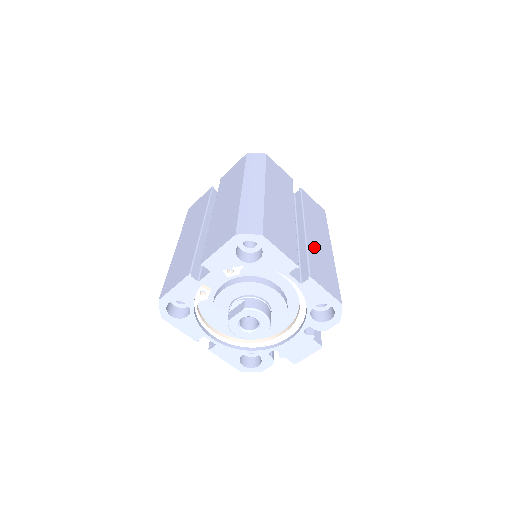
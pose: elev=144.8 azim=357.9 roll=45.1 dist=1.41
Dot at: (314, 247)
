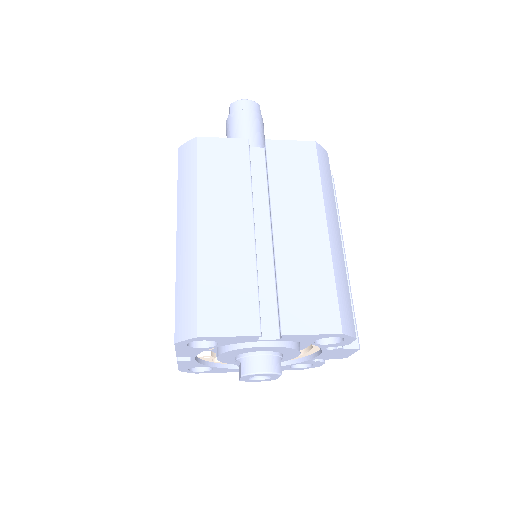
Dot at: (290, 260)
